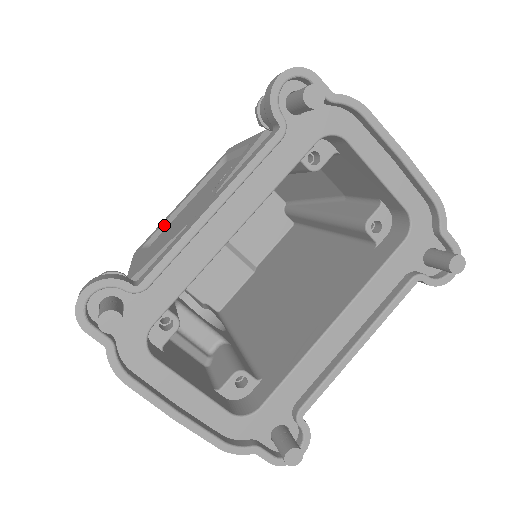
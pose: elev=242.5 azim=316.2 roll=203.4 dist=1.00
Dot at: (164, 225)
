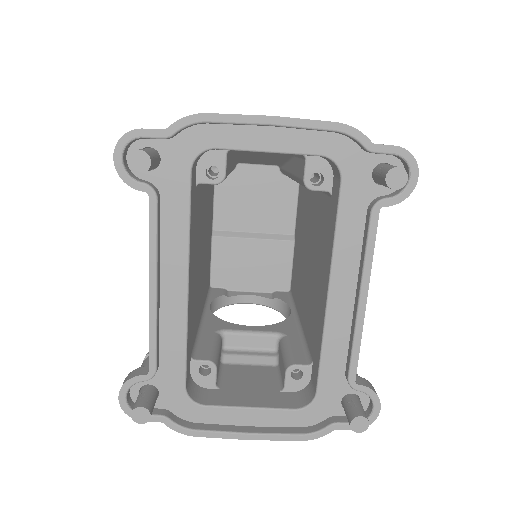
Dot at: occluded
